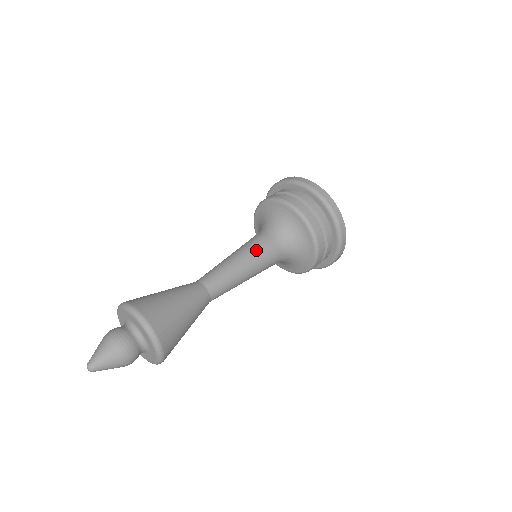
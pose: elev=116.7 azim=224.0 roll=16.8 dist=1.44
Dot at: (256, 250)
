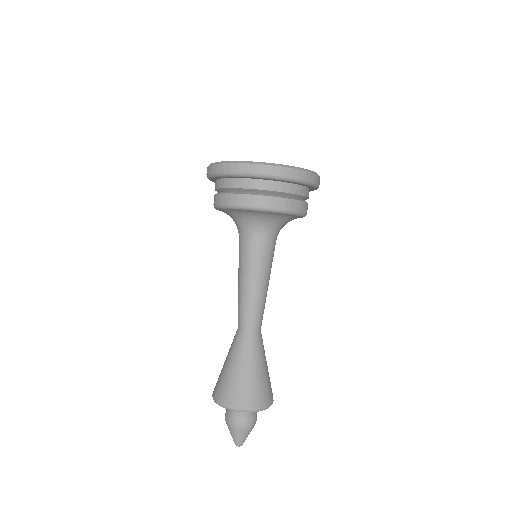
Dot at: (256, 264)
